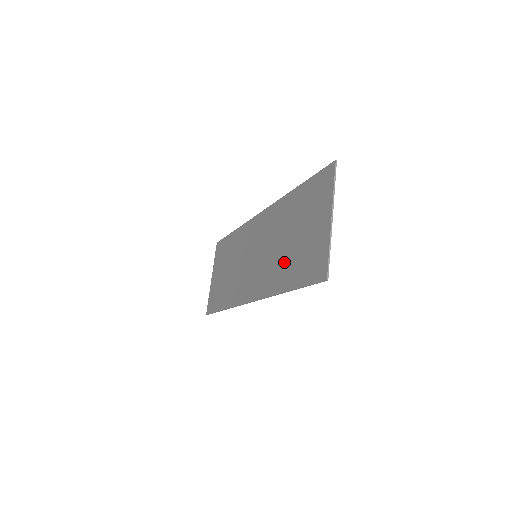
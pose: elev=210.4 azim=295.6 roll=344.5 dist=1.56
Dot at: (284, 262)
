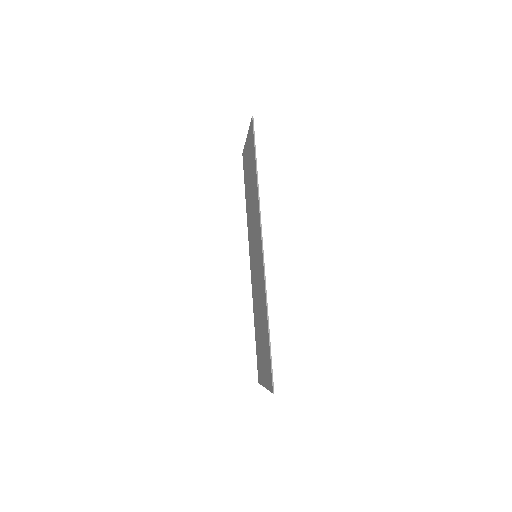
Dot at: (257, 319)
